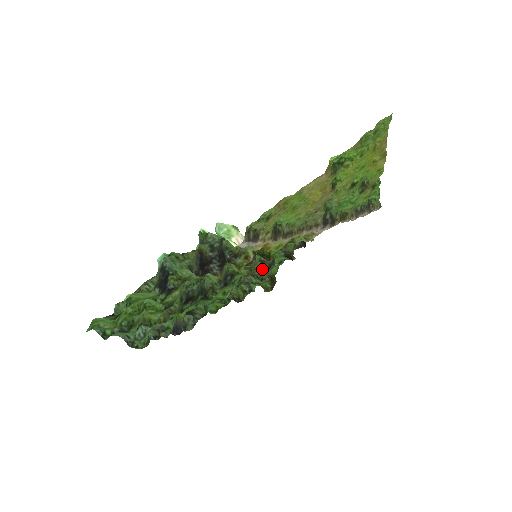
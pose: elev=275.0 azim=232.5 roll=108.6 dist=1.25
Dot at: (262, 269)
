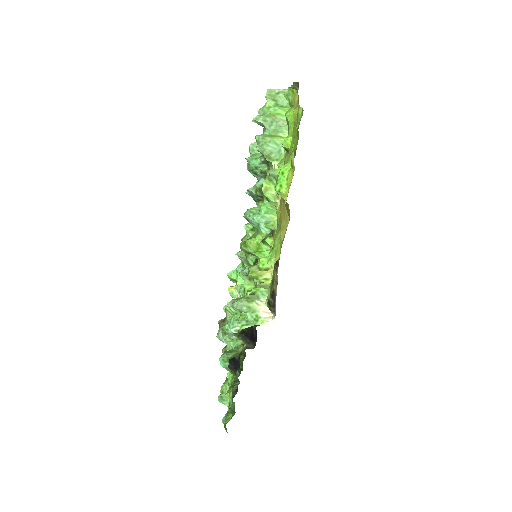
Dot at: occluded
